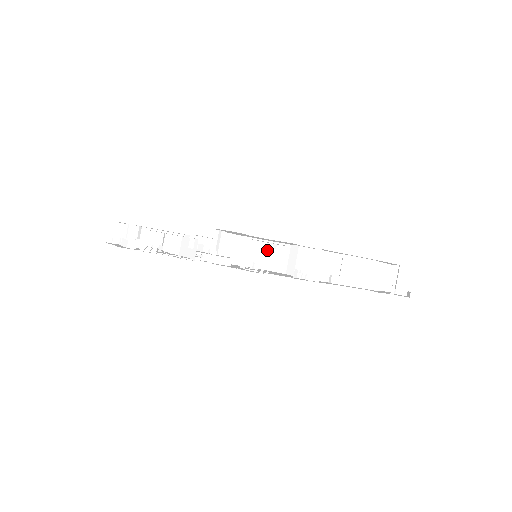
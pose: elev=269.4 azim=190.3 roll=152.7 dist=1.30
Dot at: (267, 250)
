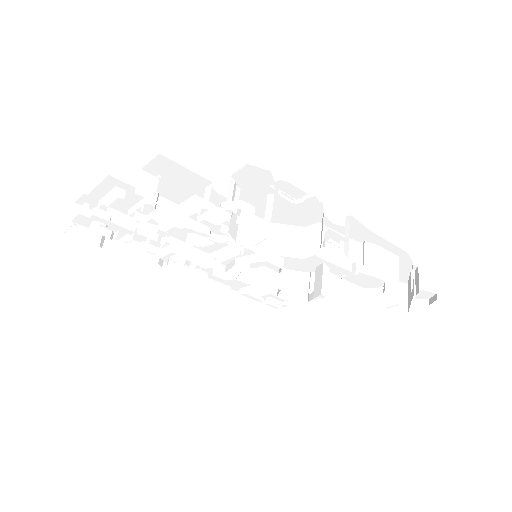
Dot at: (278, 233)
